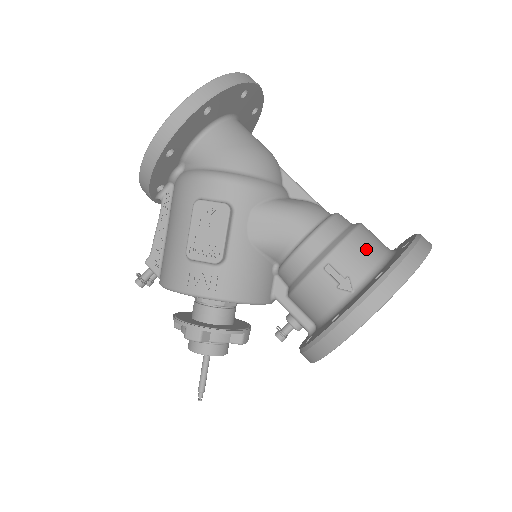
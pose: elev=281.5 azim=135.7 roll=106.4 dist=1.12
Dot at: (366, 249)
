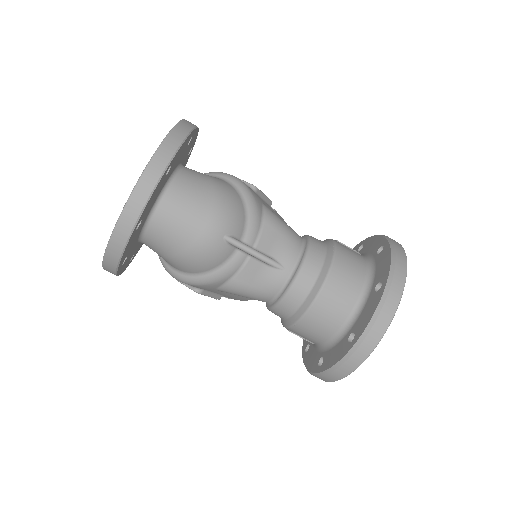
Dot at: (315, 331)
